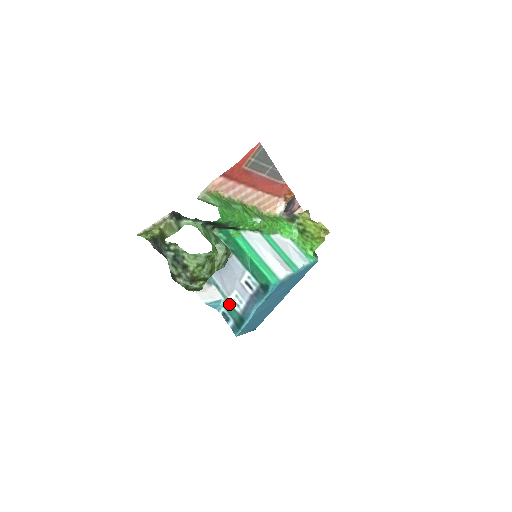
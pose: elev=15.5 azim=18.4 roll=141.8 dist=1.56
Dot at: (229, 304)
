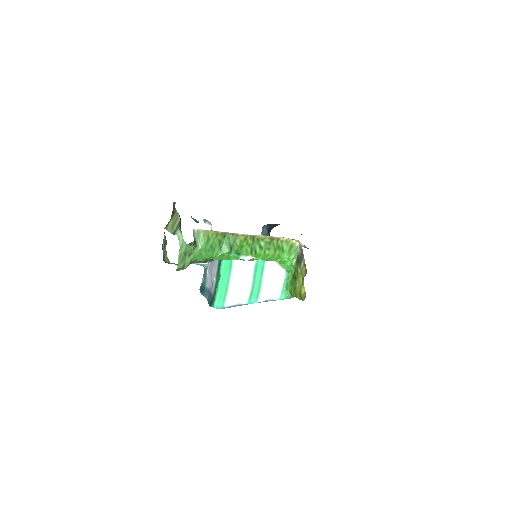
Dot at: (206, 273)
